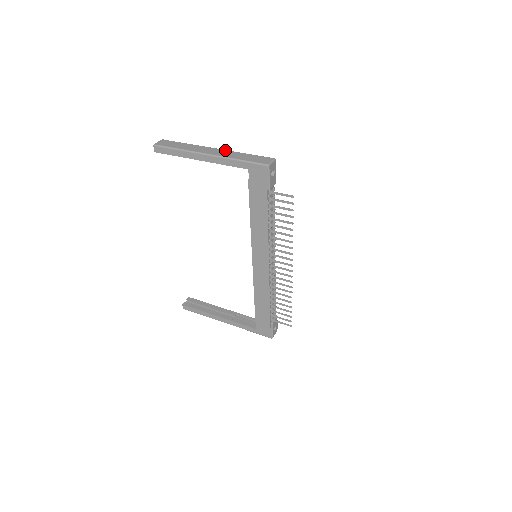
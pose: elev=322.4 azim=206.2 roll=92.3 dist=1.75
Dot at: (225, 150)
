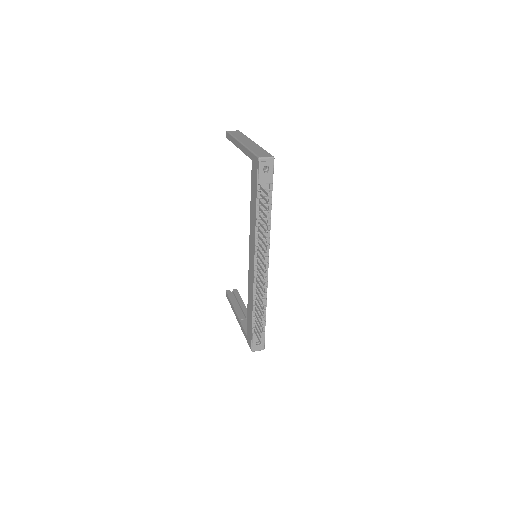
Dot at: (256, 144)
